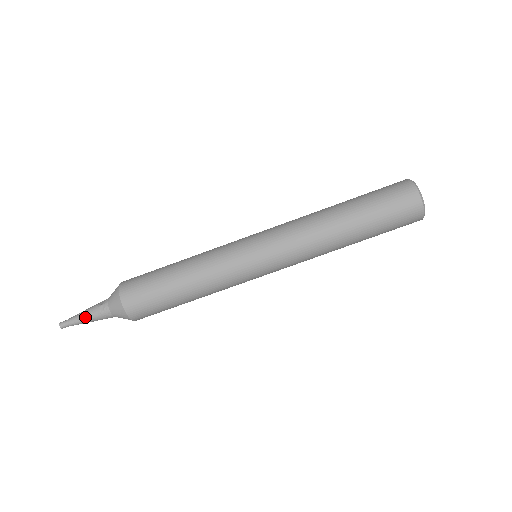
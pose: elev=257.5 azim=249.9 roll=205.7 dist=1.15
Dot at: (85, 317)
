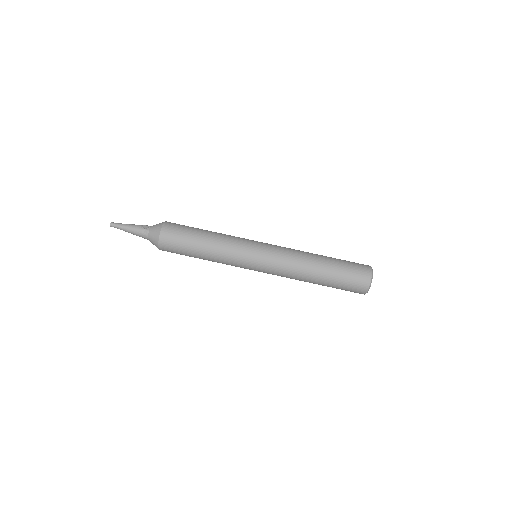
Dot at: (130, 230)
